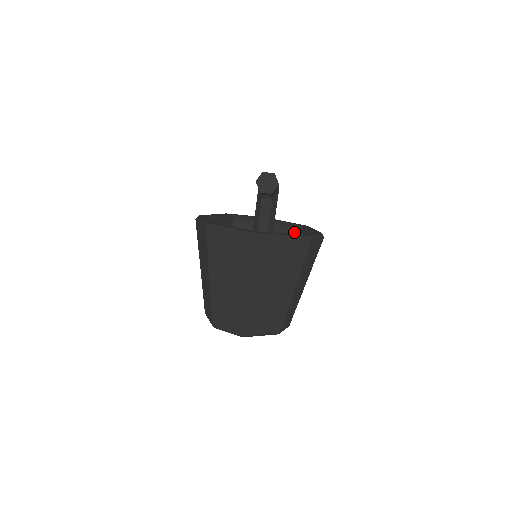
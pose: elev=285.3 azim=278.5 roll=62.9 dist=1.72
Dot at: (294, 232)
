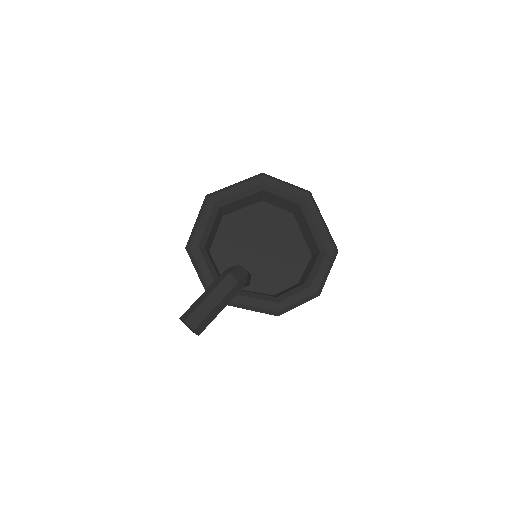
Dot at: (316, 247)
